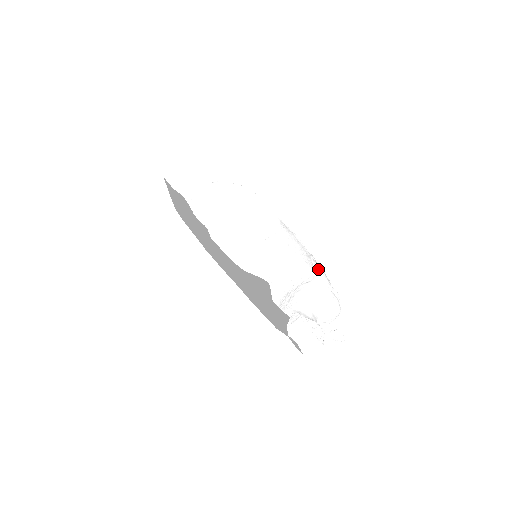
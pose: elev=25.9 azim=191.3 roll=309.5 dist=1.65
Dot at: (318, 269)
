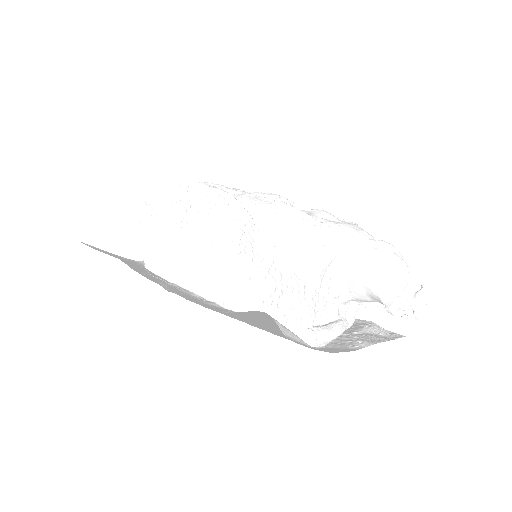
Dot at: (336, 231)
